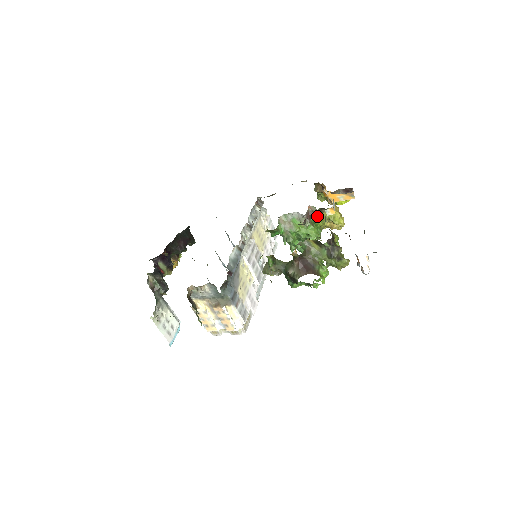
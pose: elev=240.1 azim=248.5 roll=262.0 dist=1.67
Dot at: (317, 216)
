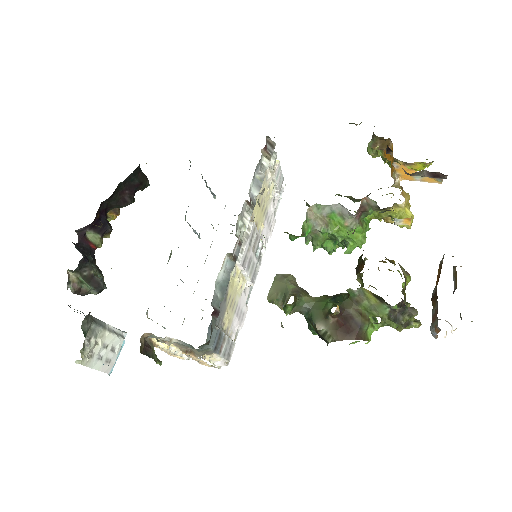
Dot at: (372, 211)
